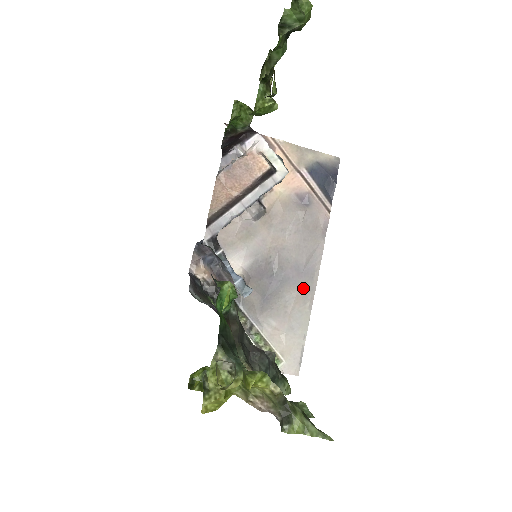
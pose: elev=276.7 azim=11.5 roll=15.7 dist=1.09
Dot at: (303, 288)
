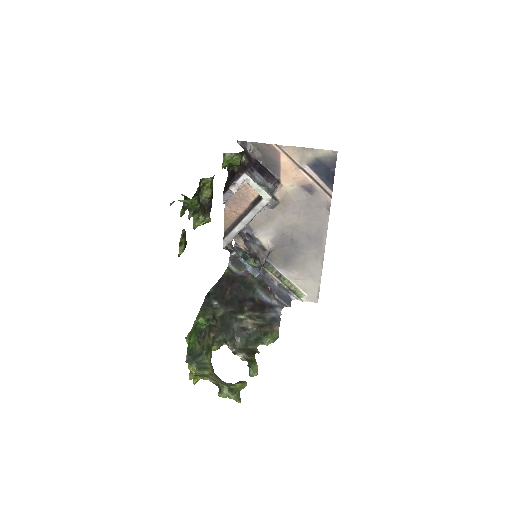
Dot at: (314, 251)
